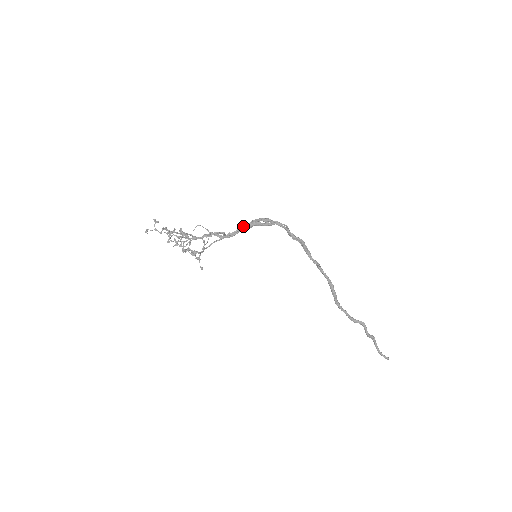
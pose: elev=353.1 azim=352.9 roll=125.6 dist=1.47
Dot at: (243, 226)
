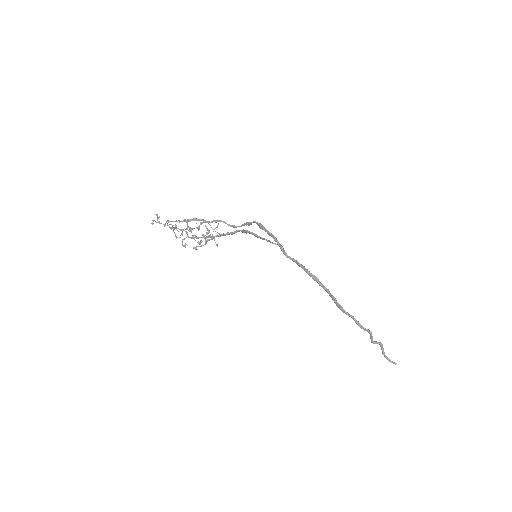
Dot at: (240, 230)
